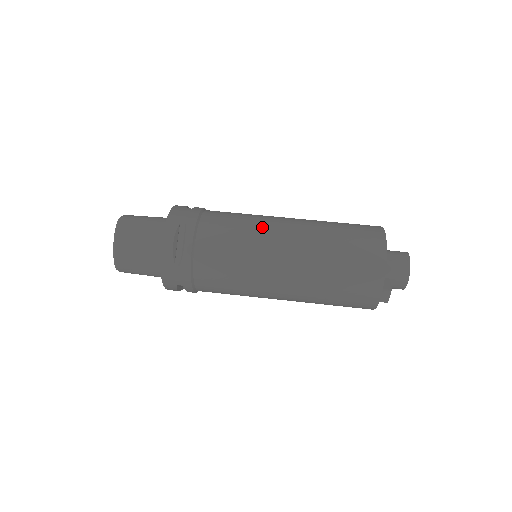
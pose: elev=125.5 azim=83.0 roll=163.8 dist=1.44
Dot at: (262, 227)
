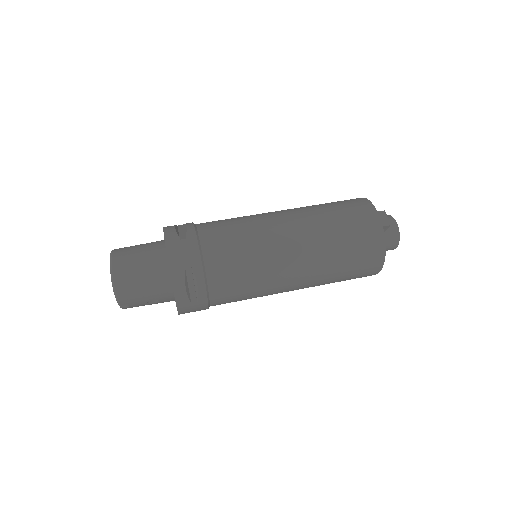
Dot at: occluded
